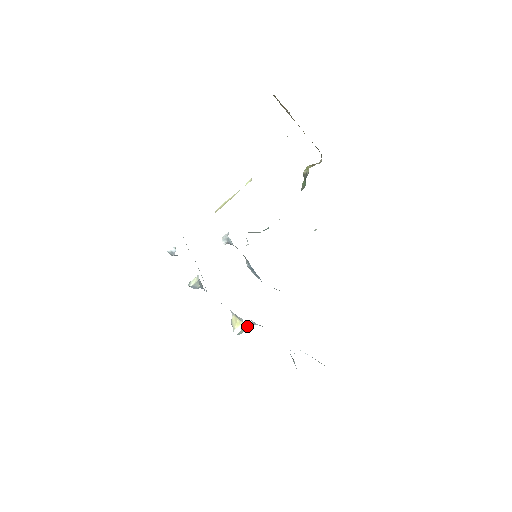
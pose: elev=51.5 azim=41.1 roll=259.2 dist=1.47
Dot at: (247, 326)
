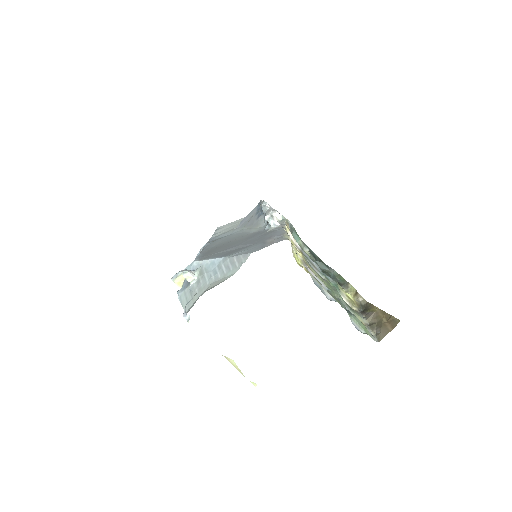
Dot at: occluded
